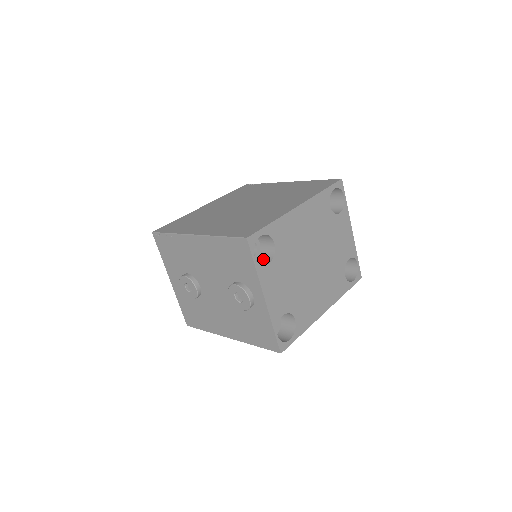
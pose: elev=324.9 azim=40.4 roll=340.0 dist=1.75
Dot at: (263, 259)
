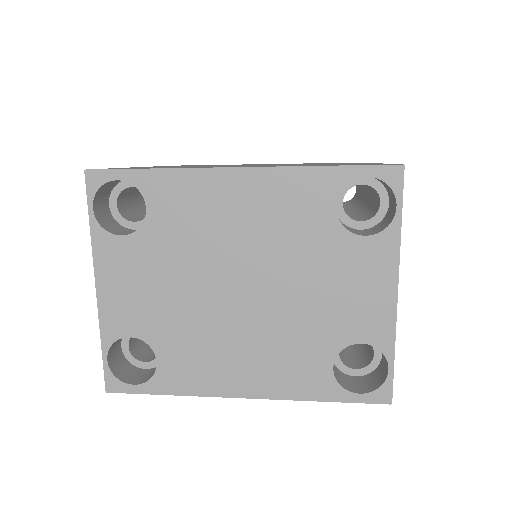
Dot at: occluded
